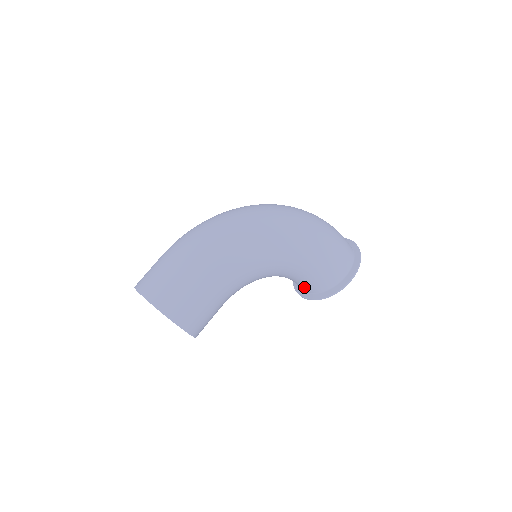
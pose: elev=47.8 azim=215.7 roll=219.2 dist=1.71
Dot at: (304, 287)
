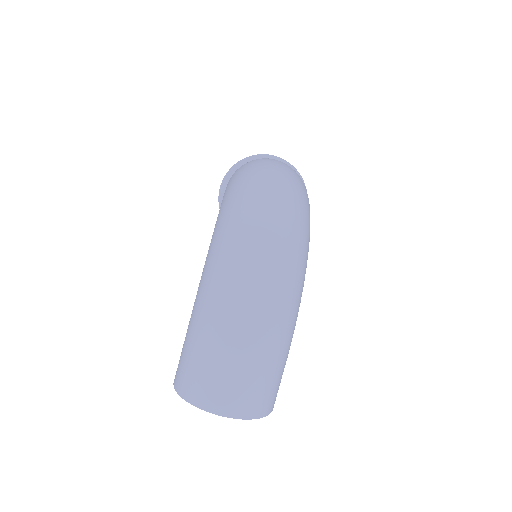
Dot at: occluded
